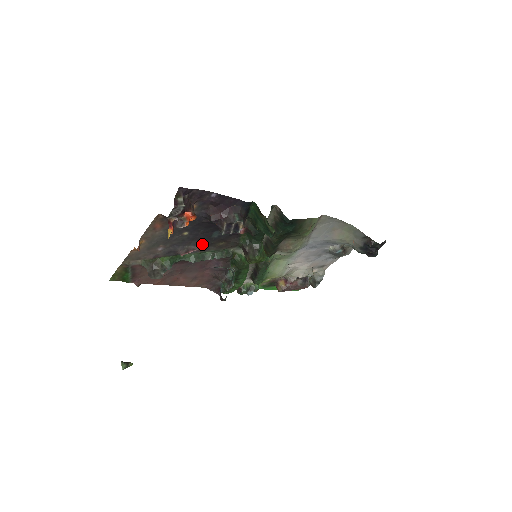
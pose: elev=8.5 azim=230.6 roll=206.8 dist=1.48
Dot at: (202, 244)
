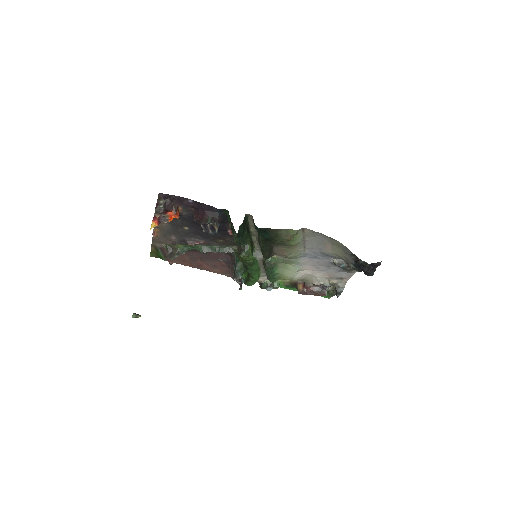
Dot at: (204, 239)
